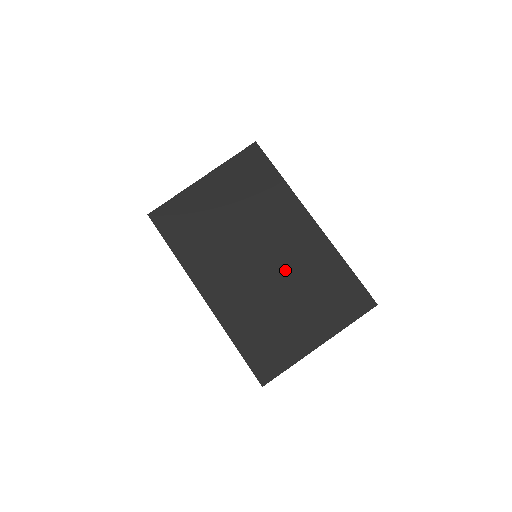
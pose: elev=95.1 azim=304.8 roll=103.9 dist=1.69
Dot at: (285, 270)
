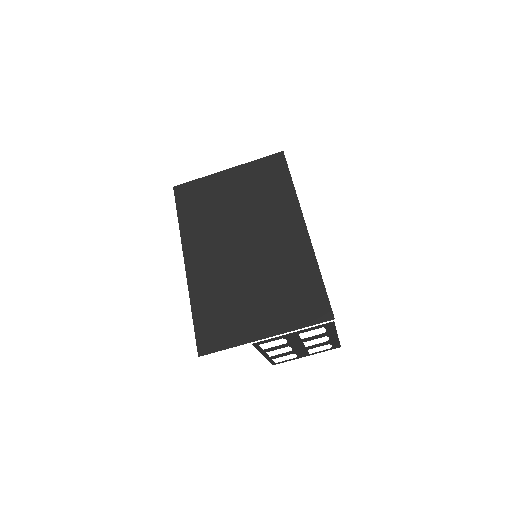
Dot at: (262, 262)
